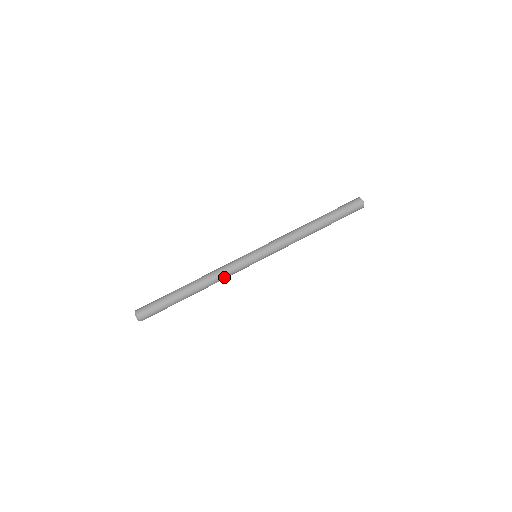
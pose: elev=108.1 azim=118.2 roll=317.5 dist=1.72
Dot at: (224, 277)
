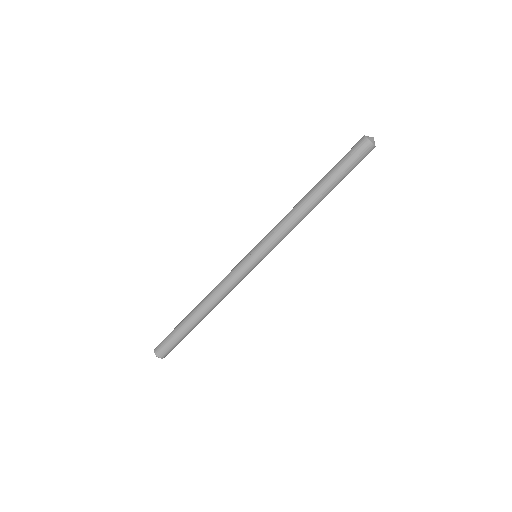
Dot at: occluded
